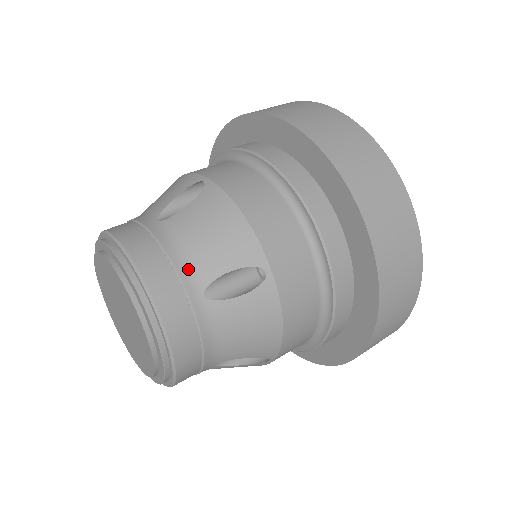
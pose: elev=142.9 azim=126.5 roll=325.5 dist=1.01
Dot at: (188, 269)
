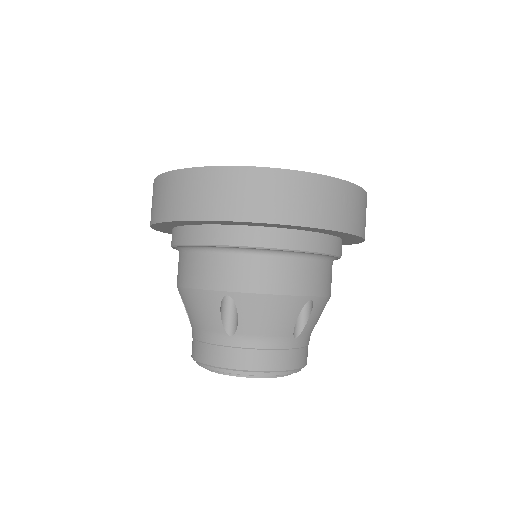
Dot at: (279, 342)
